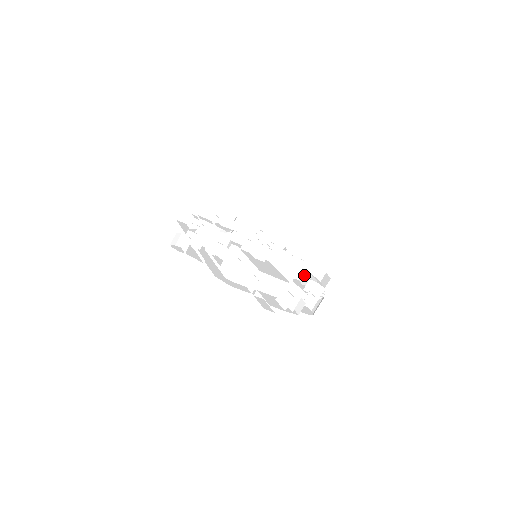
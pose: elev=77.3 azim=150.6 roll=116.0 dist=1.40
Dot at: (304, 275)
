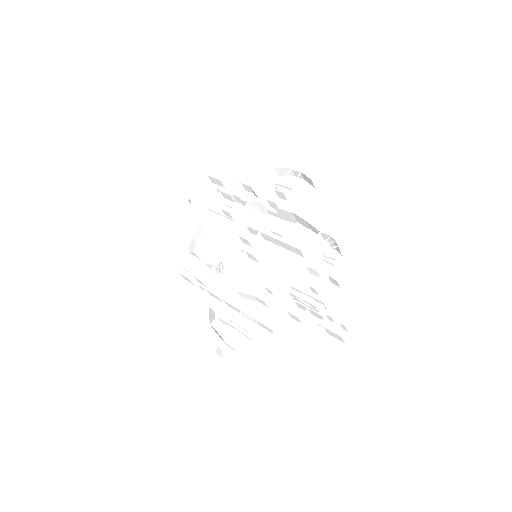
Dot at: (297, 219)
